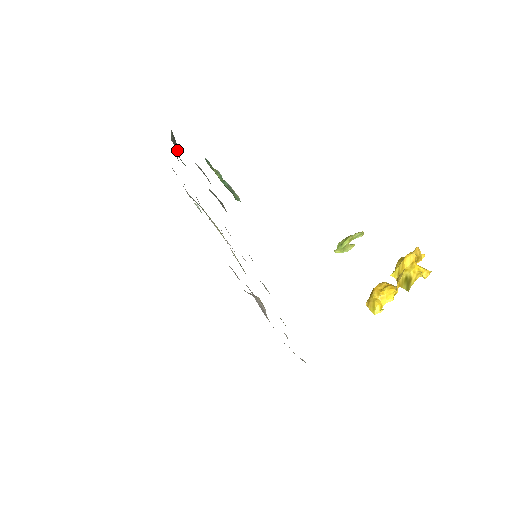
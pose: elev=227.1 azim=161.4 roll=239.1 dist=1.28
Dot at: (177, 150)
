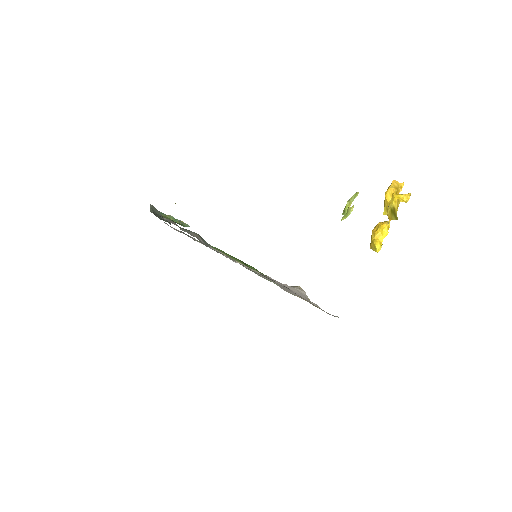
Dot at: (160, 215)
